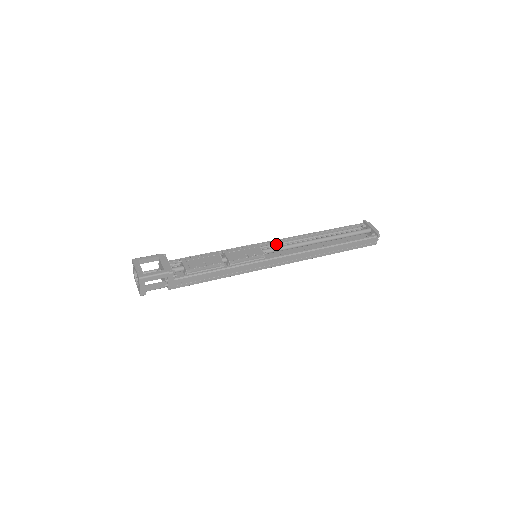
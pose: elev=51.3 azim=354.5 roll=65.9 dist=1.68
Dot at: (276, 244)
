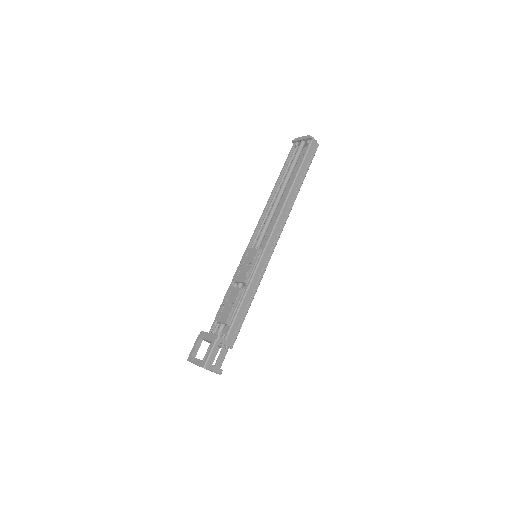
Dot at: (259, 232)
